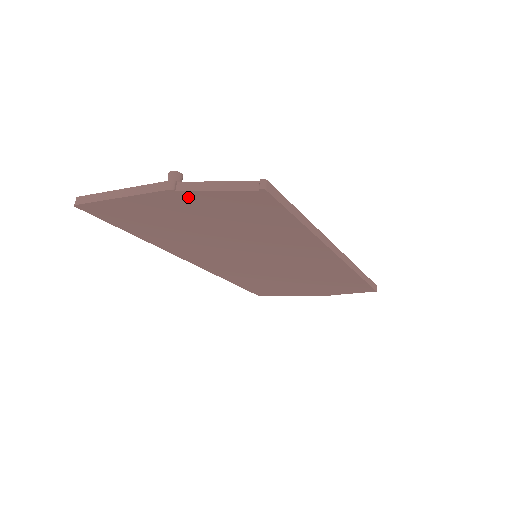
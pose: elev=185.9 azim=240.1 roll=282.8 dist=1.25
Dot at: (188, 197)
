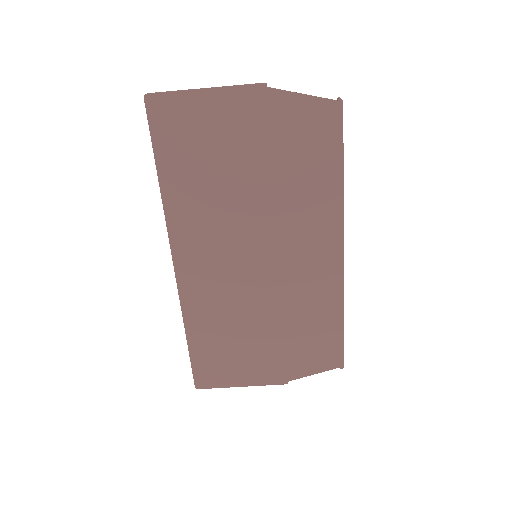
Dot at: (271, 101)
